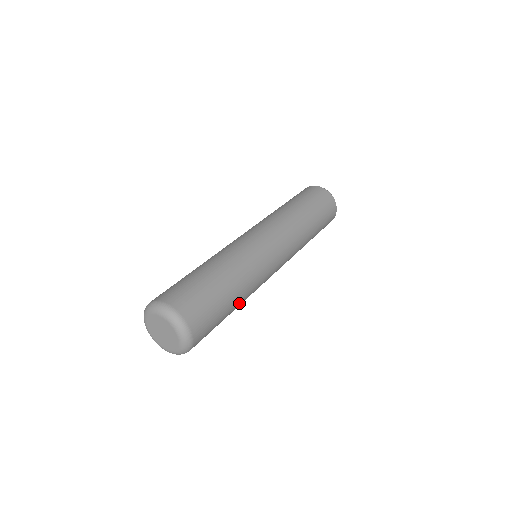
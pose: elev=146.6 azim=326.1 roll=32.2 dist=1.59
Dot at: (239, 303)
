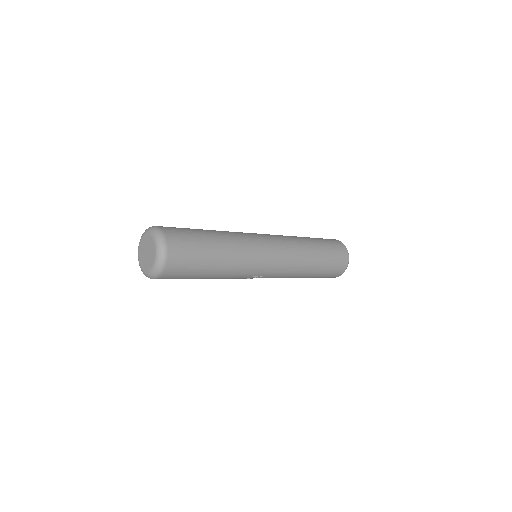
Dot at: (221, 269)
